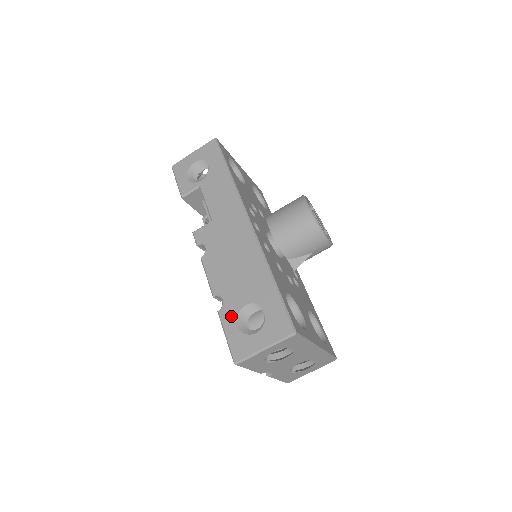
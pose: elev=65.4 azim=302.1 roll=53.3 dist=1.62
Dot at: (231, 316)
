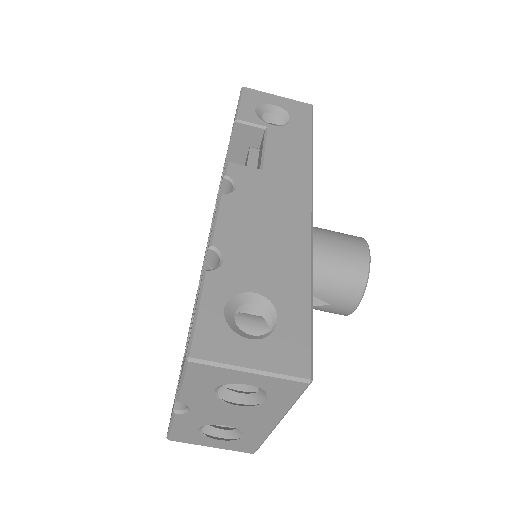
Dot at: (223, 290)
